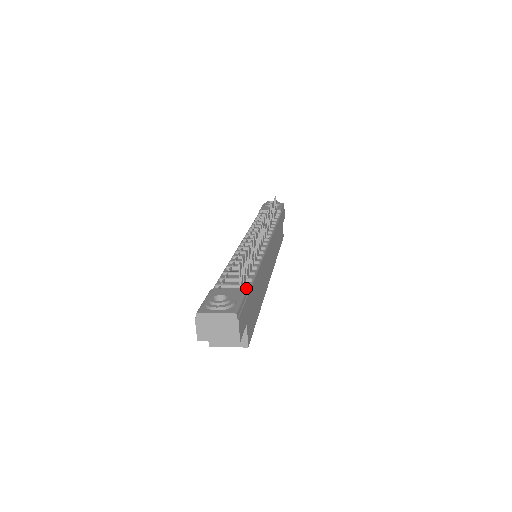
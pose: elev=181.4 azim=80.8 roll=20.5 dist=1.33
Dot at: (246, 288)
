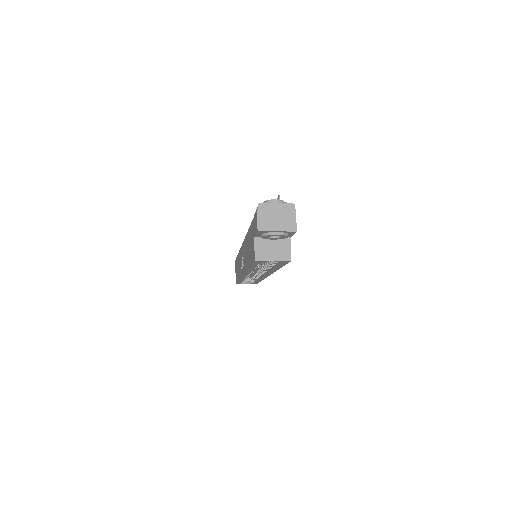
Dot at: occluded
